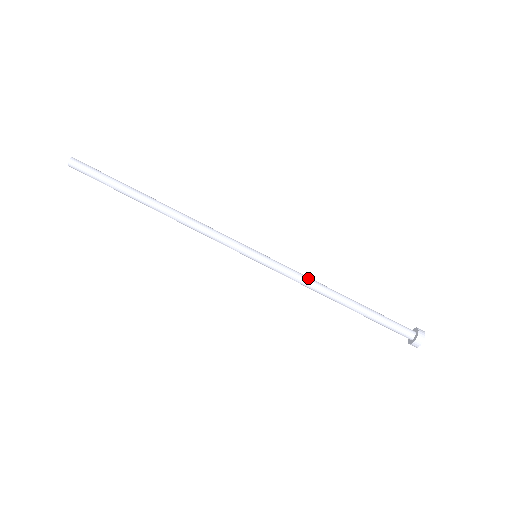
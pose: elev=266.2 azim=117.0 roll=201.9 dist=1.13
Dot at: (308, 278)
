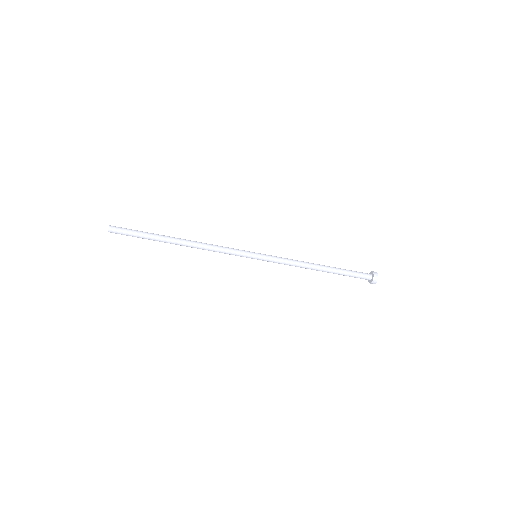
Dot at: (294, 261)
